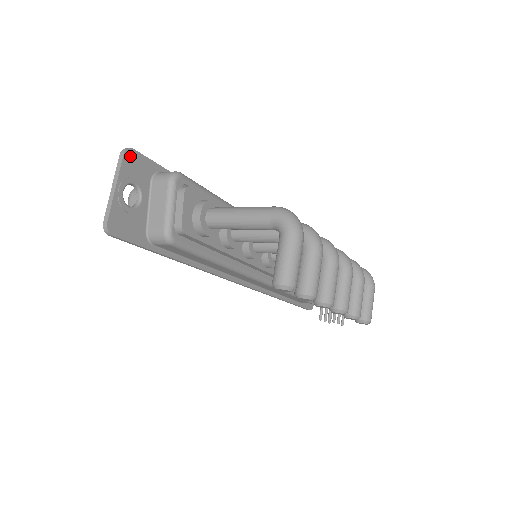
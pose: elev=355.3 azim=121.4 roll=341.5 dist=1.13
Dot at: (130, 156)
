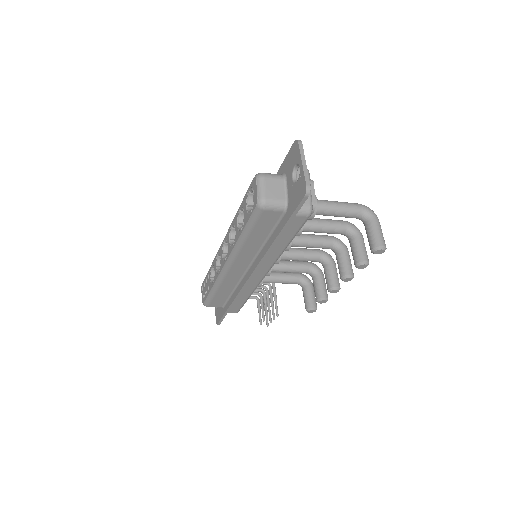
Dot at: occluded
